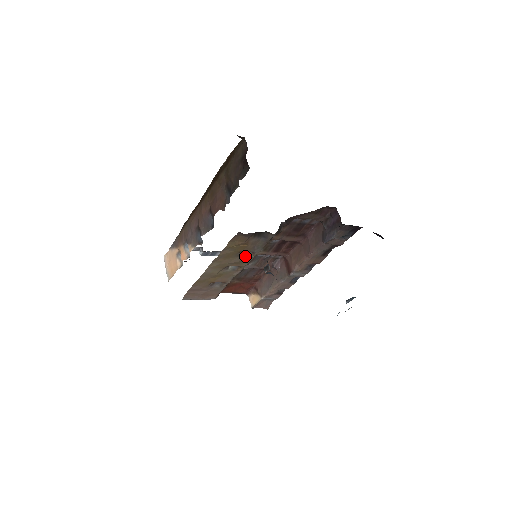
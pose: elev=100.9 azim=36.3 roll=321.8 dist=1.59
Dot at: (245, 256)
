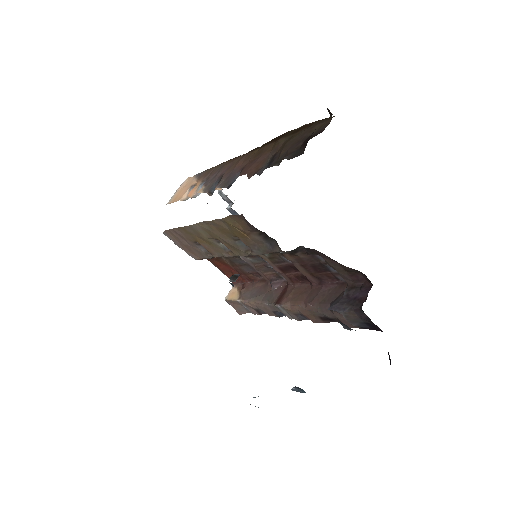
Dot at: (242, 246)
